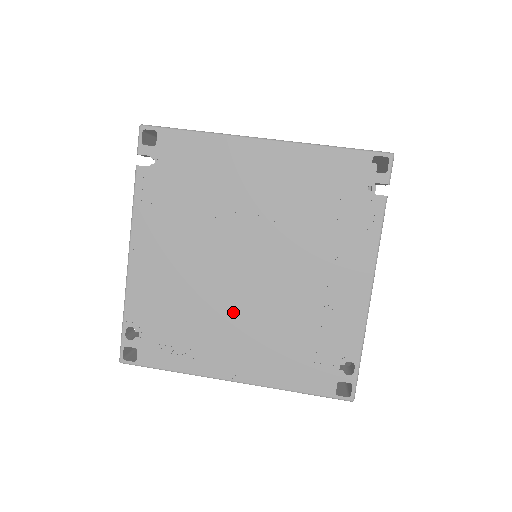
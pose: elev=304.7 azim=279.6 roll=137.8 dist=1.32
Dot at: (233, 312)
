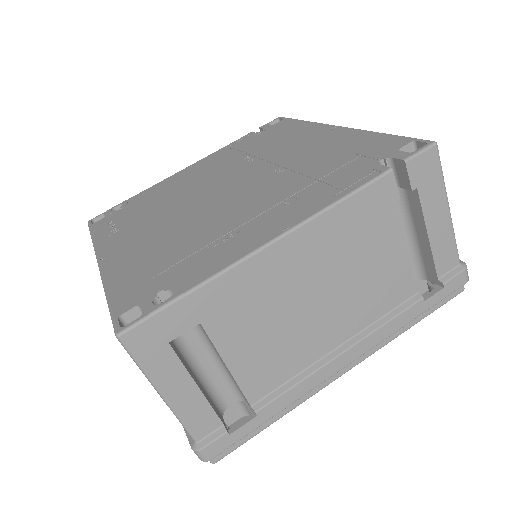
Dot at: (173, 215)
